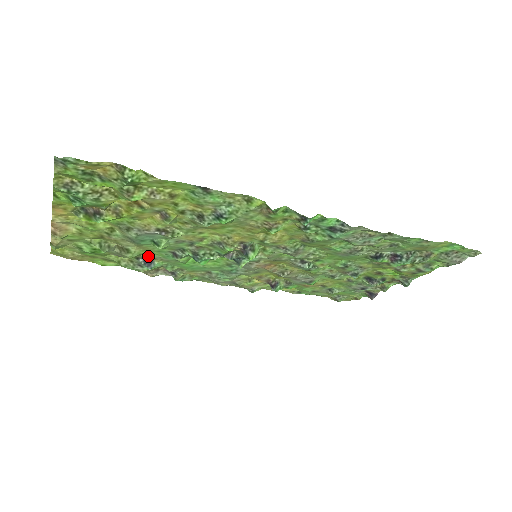
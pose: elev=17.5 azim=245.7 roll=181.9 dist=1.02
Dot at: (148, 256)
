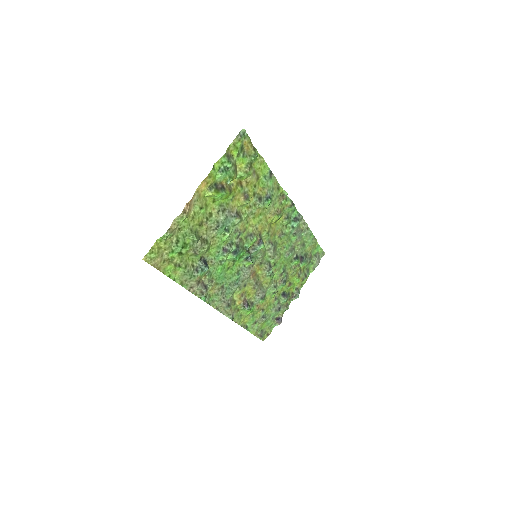
Dot at: (206, 257)
